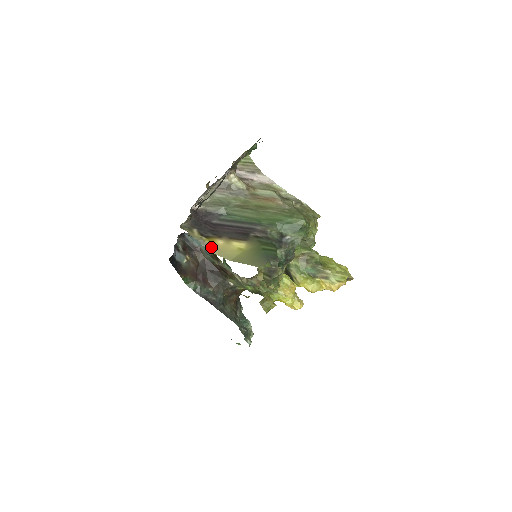
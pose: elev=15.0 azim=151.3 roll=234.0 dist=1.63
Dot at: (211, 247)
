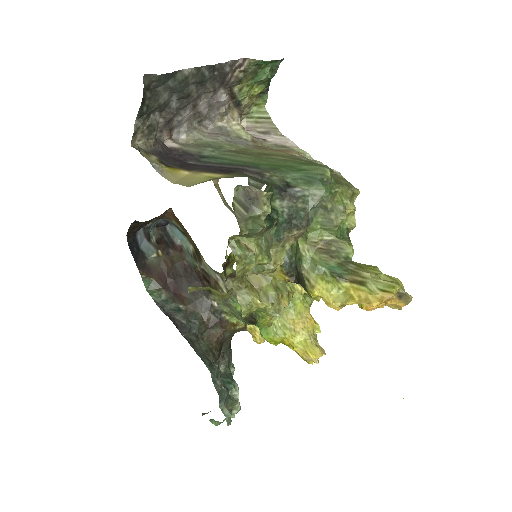
Dot at: (168, 174)
